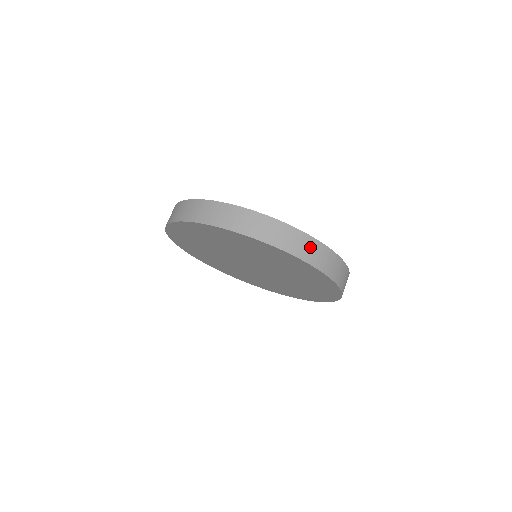
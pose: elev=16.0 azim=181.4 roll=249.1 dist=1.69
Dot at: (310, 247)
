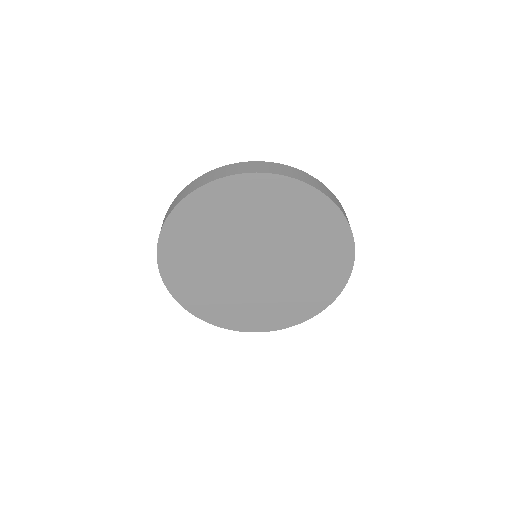
Dot at: occluded
